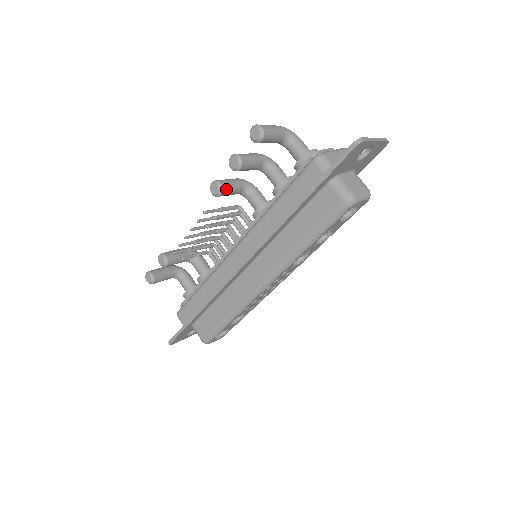
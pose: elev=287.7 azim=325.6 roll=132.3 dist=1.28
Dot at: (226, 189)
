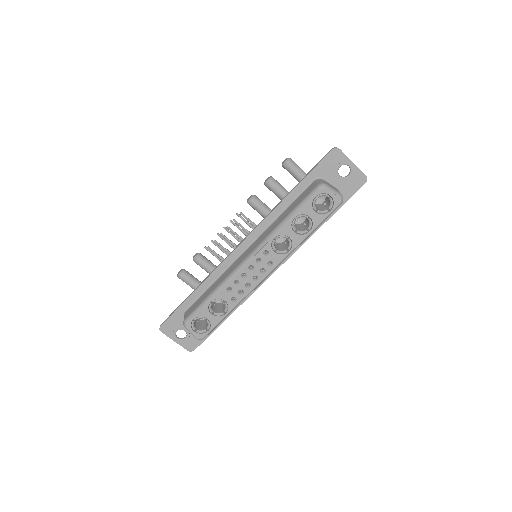
Dot at: (257, 200)
